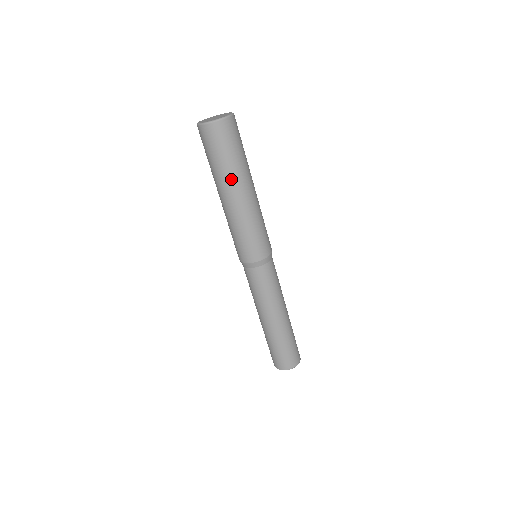
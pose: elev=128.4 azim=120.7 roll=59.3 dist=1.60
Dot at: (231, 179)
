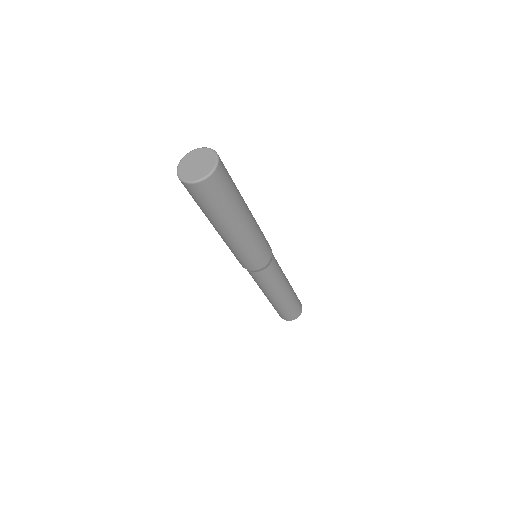
Dot at: (223, 222)
